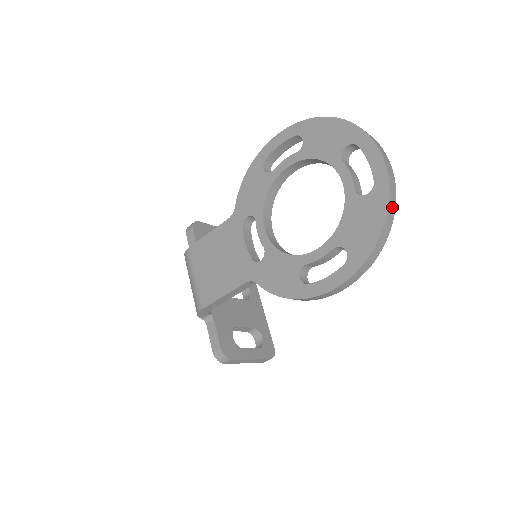
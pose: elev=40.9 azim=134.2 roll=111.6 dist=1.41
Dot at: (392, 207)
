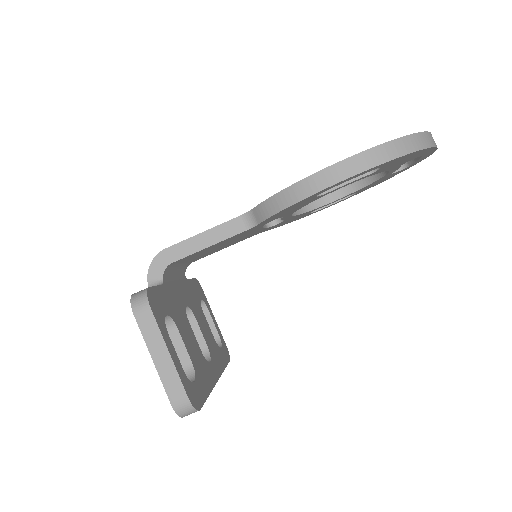
Dot at: (432, 140)
